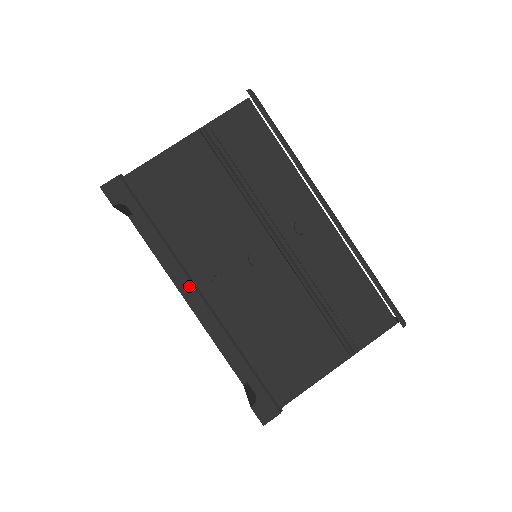
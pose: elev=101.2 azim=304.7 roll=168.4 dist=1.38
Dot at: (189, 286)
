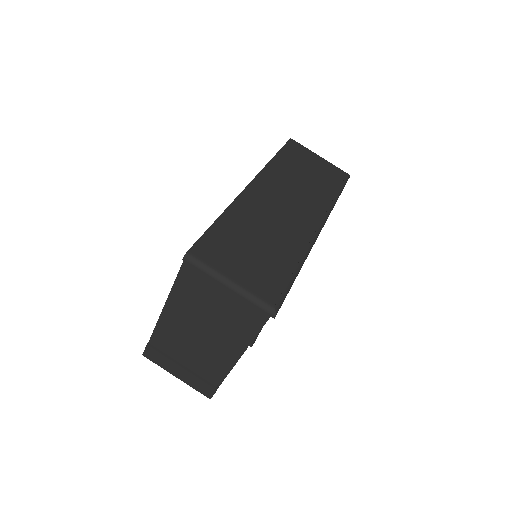
Dot at: occluded
